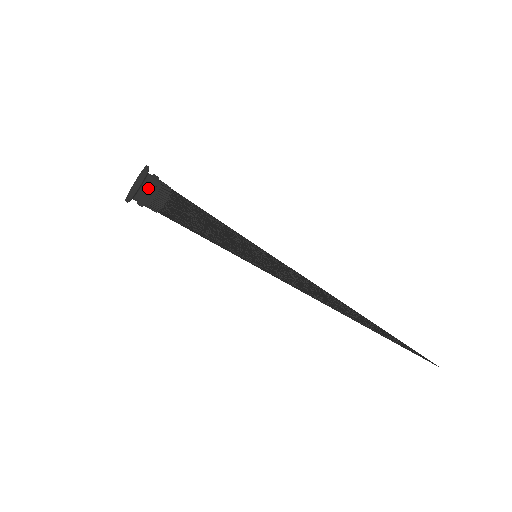
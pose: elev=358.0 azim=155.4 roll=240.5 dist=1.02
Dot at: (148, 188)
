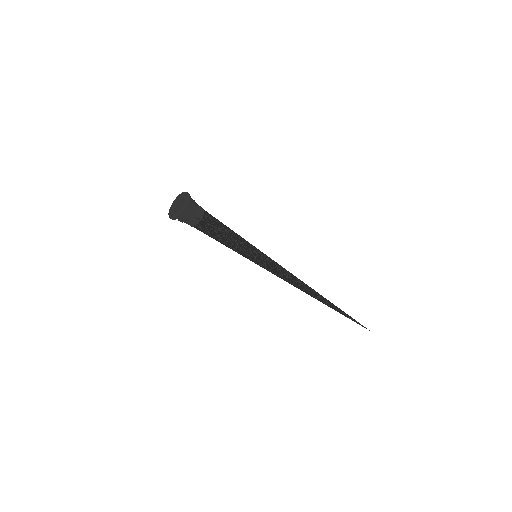
Dot at: (190, 210)
